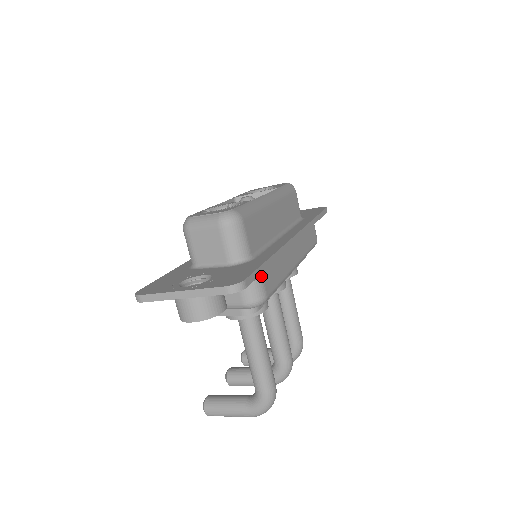
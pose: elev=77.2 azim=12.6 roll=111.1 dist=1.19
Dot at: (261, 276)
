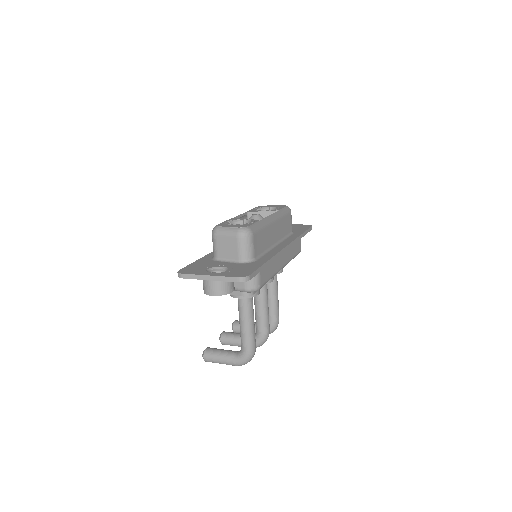
Dot at: (259, 273)
